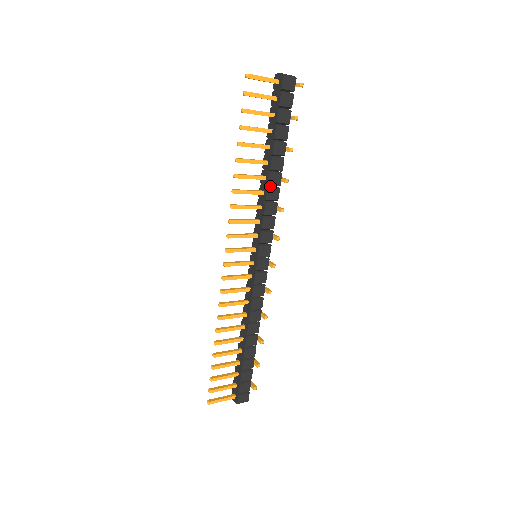
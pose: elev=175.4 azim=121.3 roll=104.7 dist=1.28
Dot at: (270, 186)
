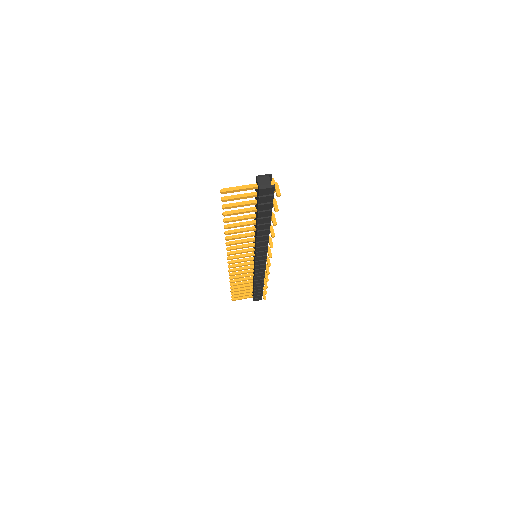
Dot at: (260, 234)
